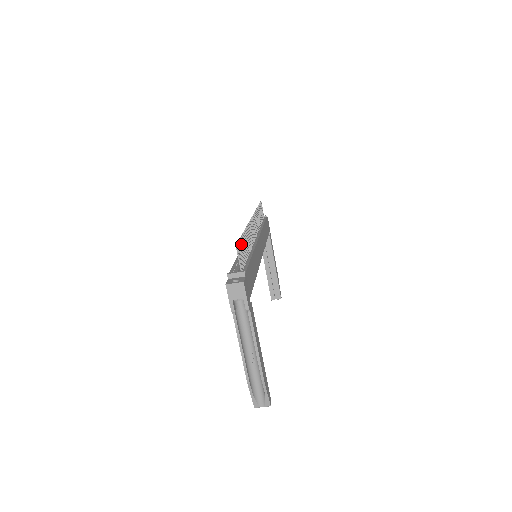
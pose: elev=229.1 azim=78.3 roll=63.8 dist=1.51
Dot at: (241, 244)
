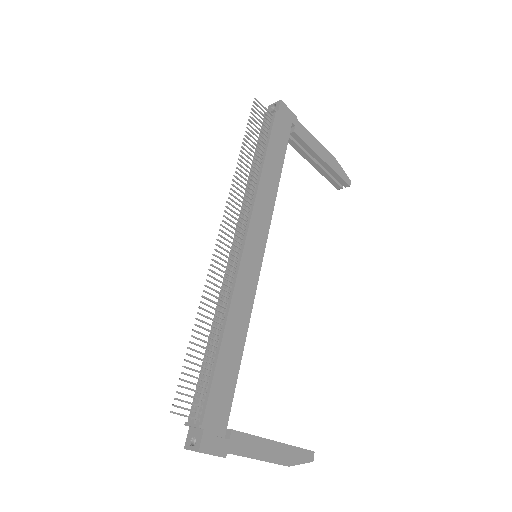
Dot at: (187, 375)
